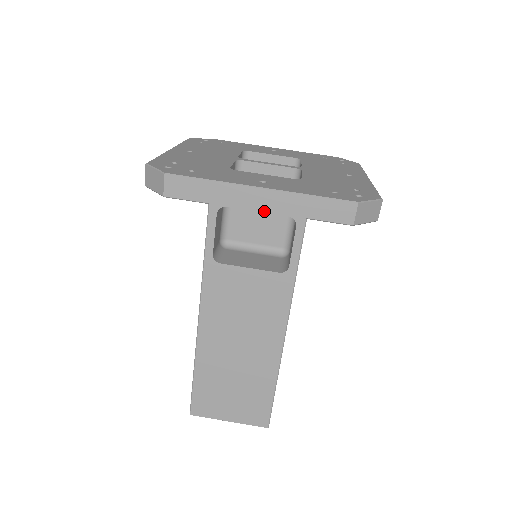
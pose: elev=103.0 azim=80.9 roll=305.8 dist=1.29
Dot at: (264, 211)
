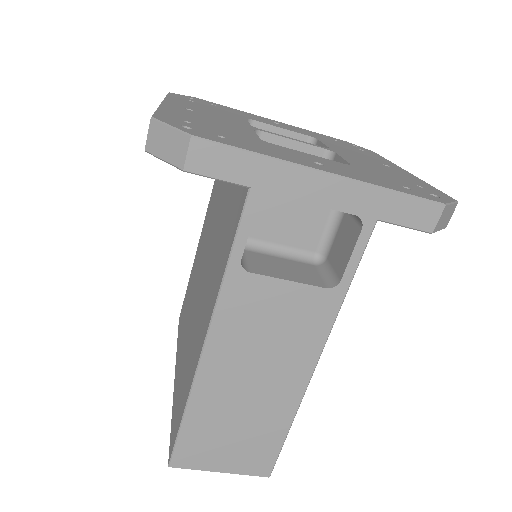
Dot at: (325, 205)
